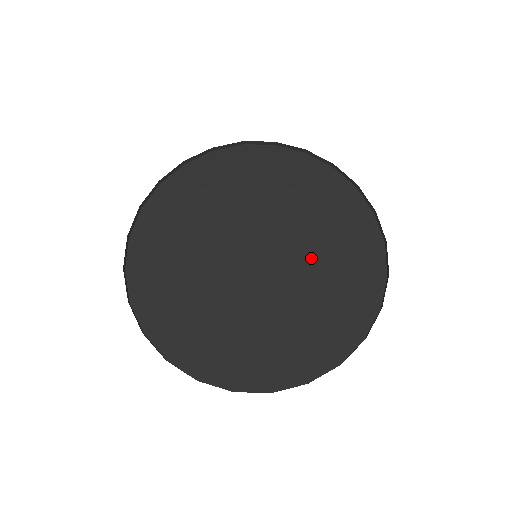
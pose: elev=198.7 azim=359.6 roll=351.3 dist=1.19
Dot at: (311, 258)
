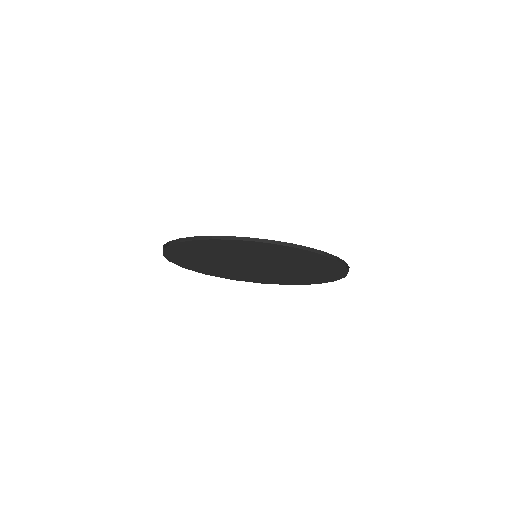
Dot at: (289, 266)
